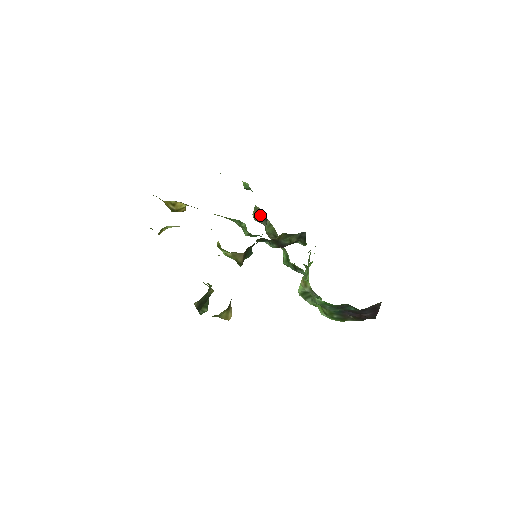
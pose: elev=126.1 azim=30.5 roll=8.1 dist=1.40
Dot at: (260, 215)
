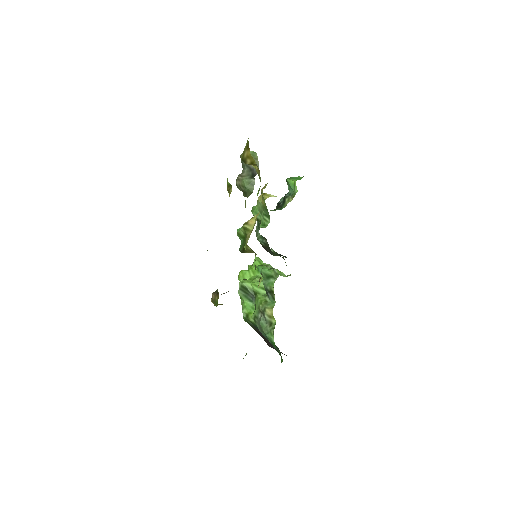
Dot at: occluded
